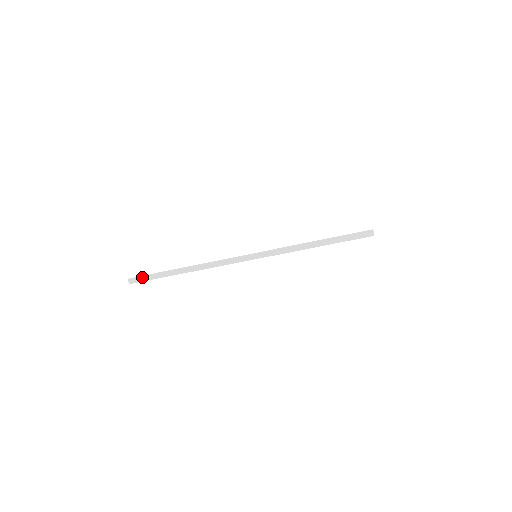
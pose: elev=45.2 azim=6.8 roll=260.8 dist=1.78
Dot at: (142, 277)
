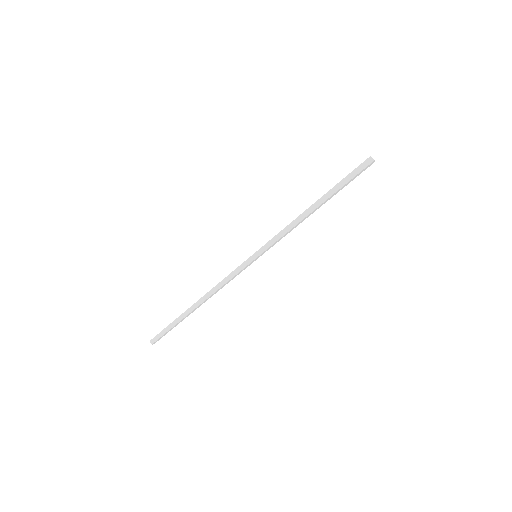
Dot at: (161, 334)
